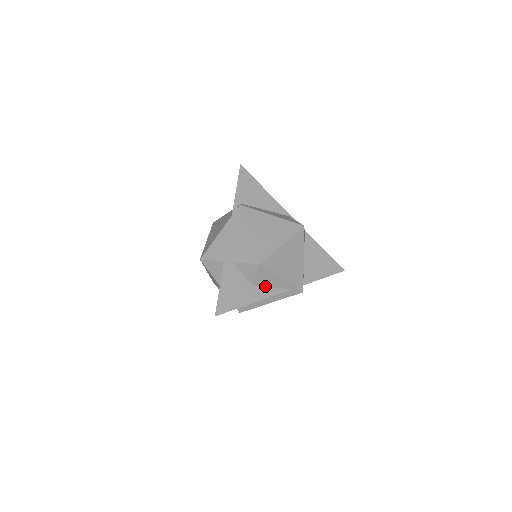
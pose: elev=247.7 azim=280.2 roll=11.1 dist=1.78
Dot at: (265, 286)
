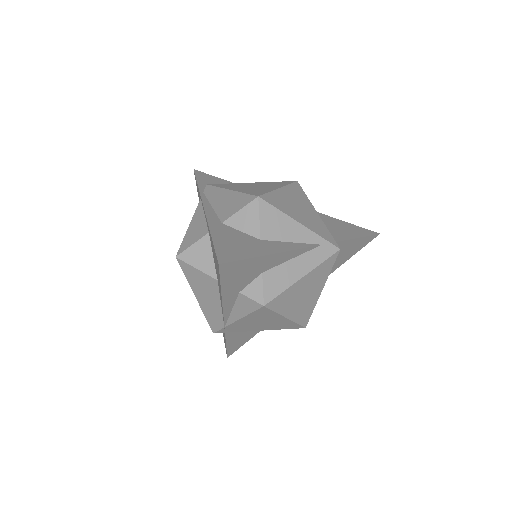
Dot at: (281, 241)
